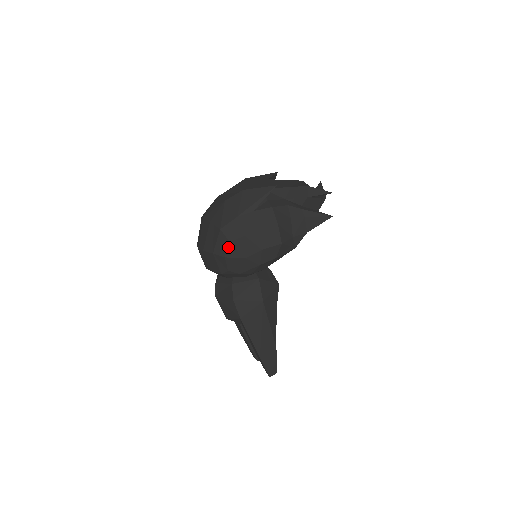
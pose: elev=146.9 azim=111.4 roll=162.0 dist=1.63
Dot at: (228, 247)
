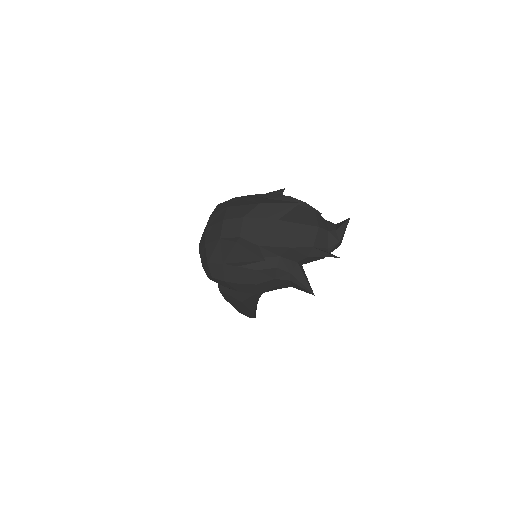
Dot at: (211, 278)
